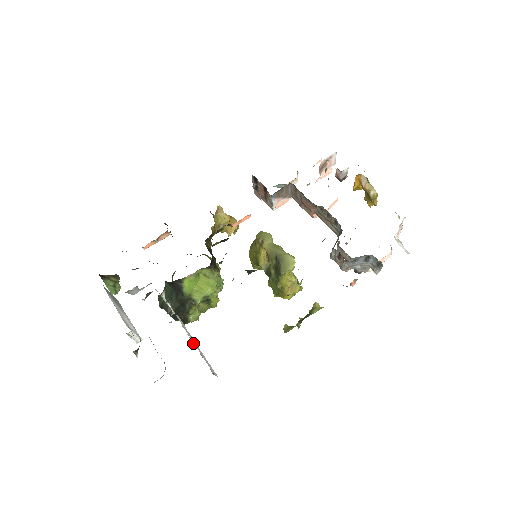
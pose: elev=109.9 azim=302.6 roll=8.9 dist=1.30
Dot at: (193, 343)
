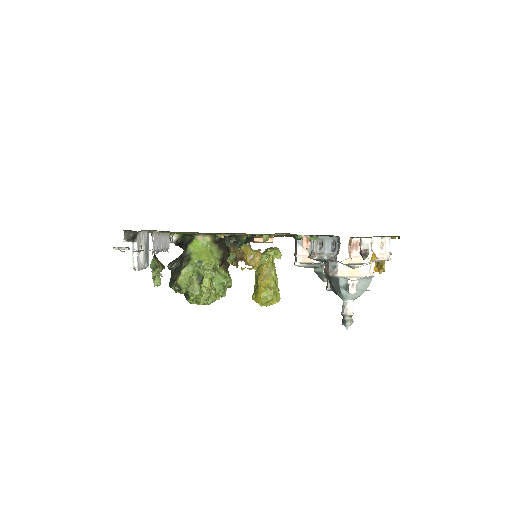
Dot at: occluded
